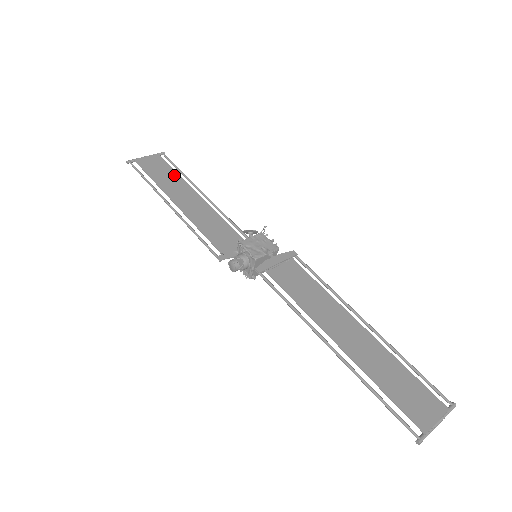
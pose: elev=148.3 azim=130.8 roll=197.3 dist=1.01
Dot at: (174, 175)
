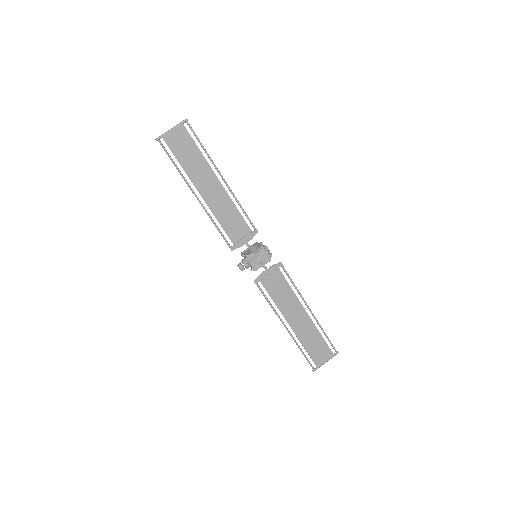
Dot at: (198, 155)
